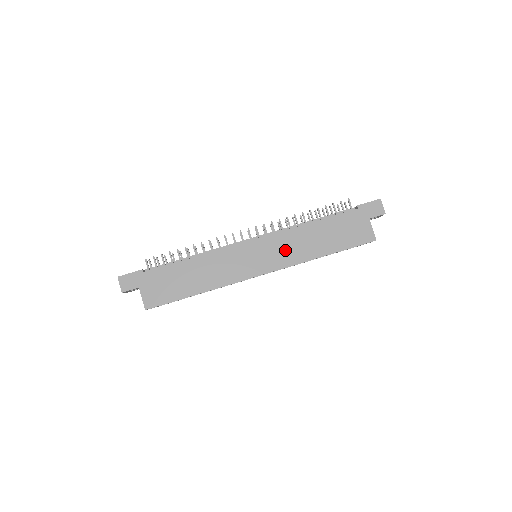
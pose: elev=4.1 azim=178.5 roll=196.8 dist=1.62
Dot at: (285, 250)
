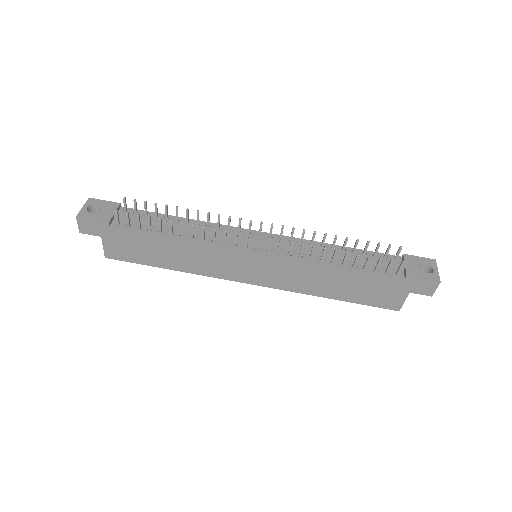
Dot at: (290, 276)
